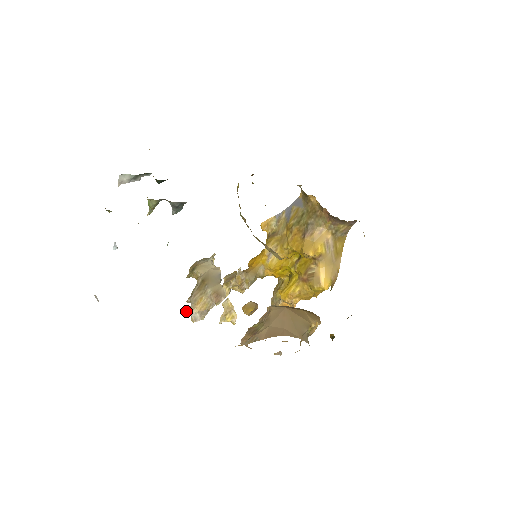
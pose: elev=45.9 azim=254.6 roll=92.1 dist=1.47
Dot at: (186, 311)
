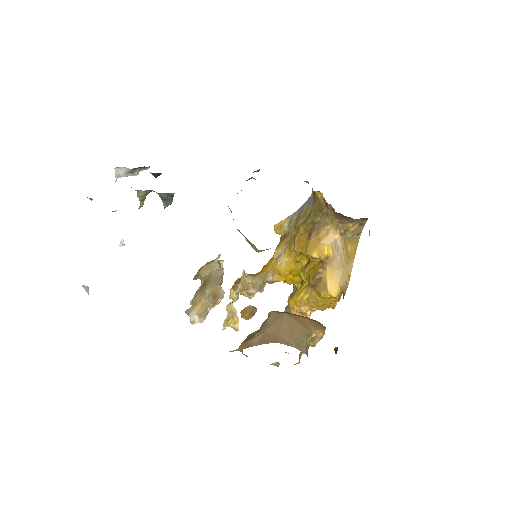
Dot at: (185, 312)
